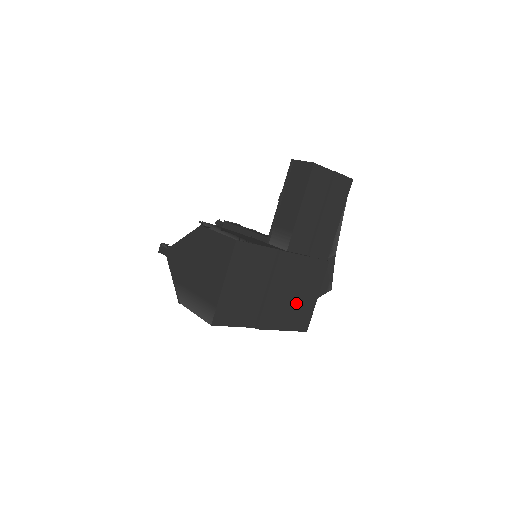
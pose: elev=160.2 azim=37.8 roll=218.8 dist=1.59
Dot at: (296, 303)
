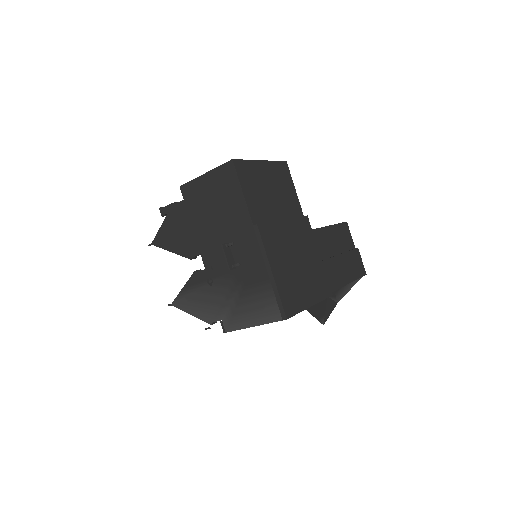
Dot at: (294, 273)
